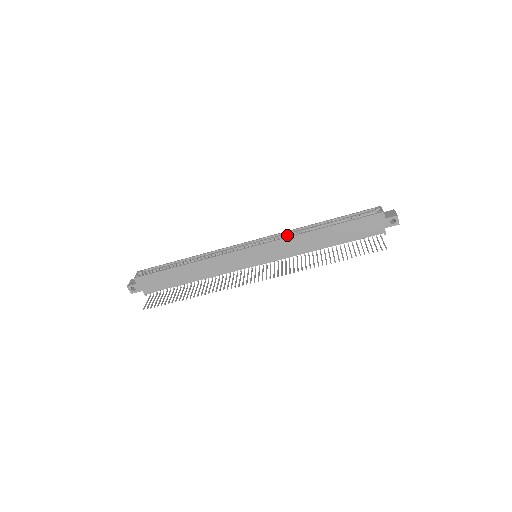
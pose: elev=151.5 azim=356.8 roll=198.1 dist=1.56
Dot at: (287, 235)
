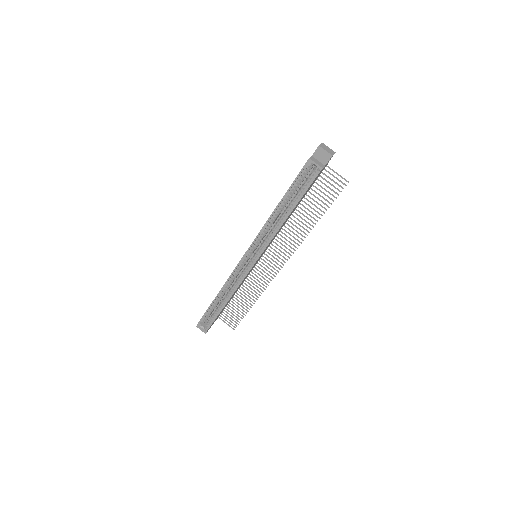
Dot at: (262, 233)
